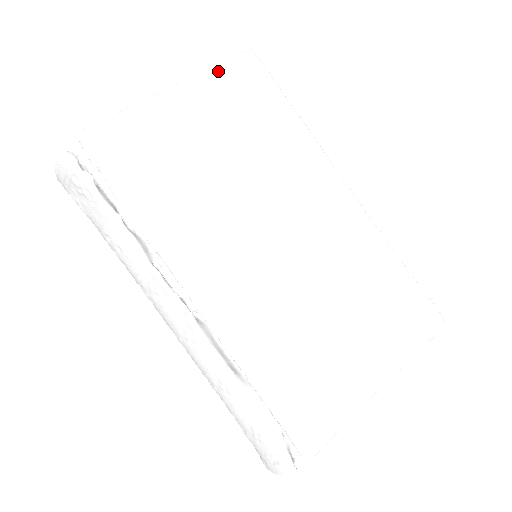
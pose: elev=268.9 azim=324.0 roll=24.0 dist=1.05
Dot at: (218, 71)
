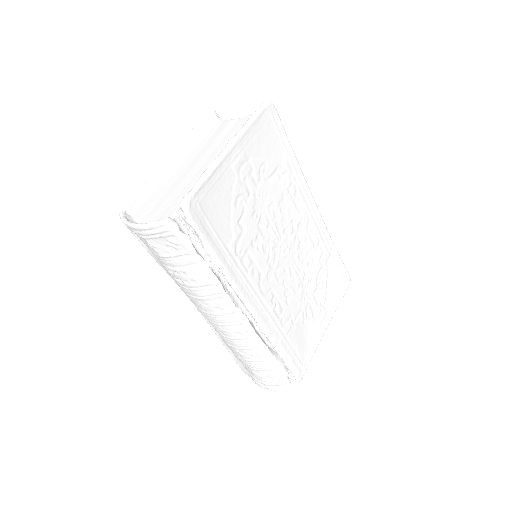
Dot at: (254, 123)
